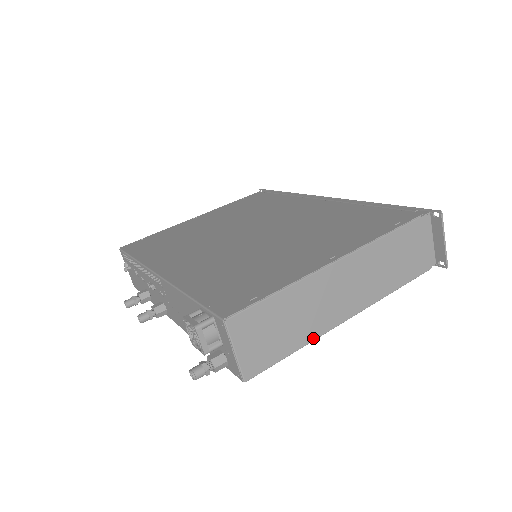
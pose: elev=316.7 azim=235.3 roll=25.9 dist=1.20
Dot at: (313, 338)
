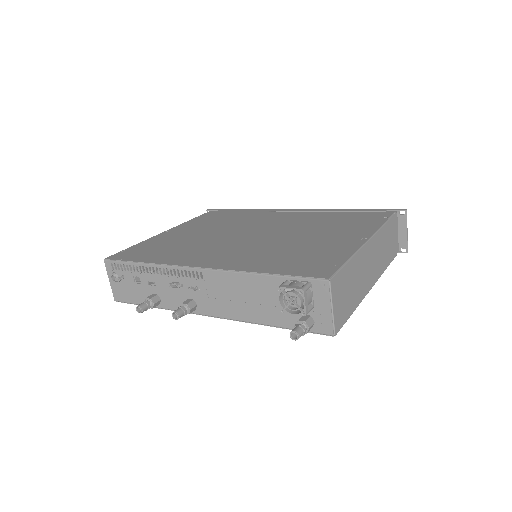
Dot at: (360, 302)
